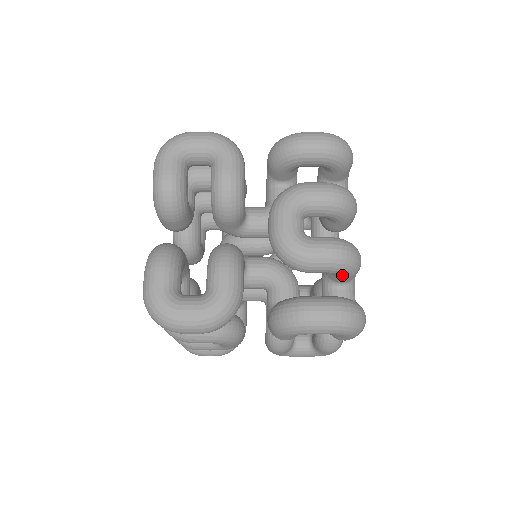
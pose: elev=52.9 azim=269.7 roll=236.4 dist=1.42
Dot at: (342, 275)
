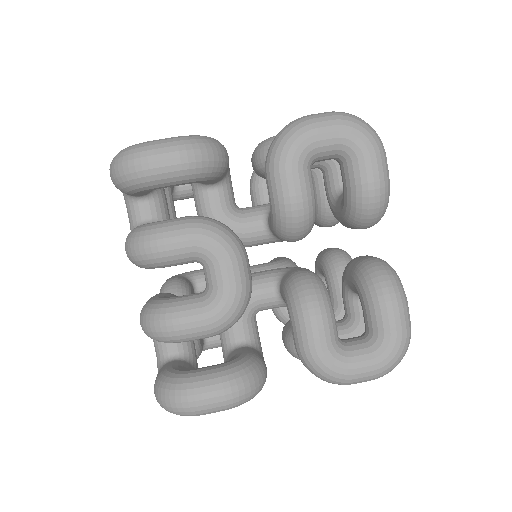
Dot at: occluded
